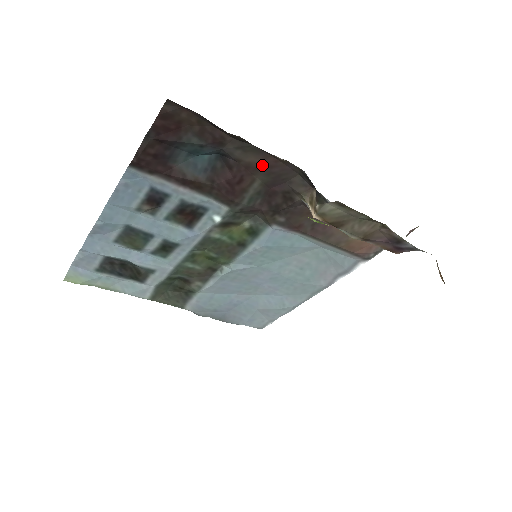
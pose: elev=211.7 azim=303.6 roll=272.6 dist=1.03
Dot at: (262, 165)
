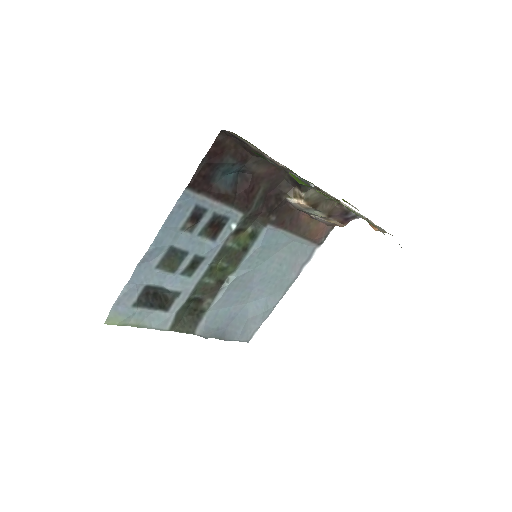
Dot at: (266, 174)
